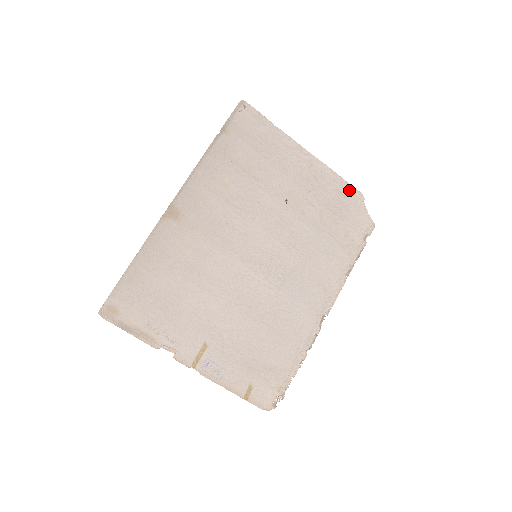
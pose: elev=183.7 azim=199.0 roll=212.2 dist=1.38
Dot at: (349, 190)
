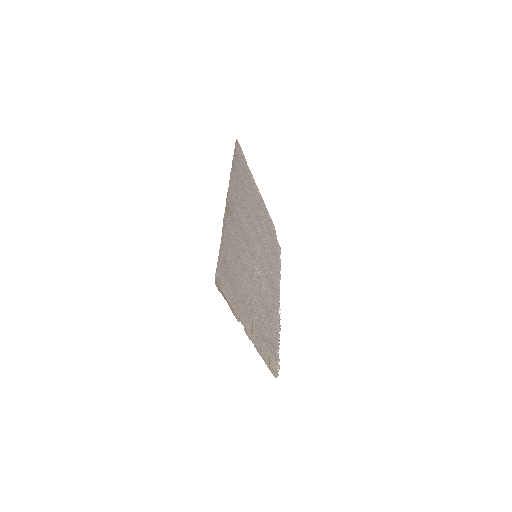
Dot at: (271, 221)
